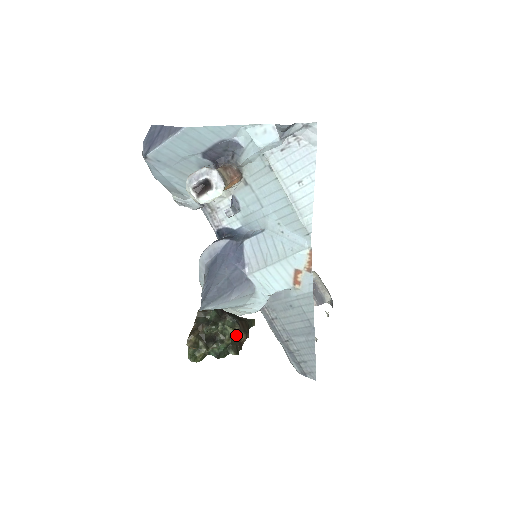
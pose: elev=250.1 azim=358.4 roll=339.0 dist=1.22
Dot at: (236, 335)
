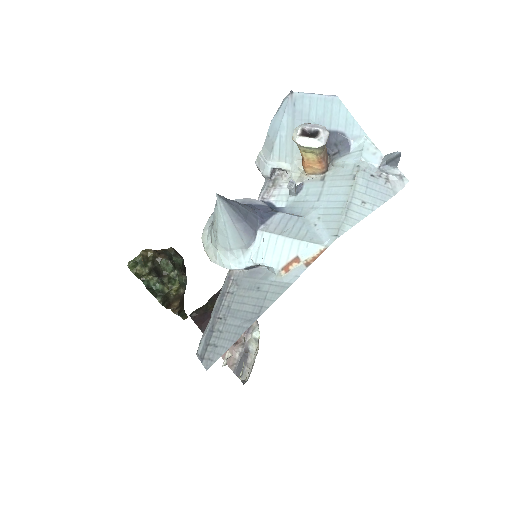
Dot at: (175, 294)
